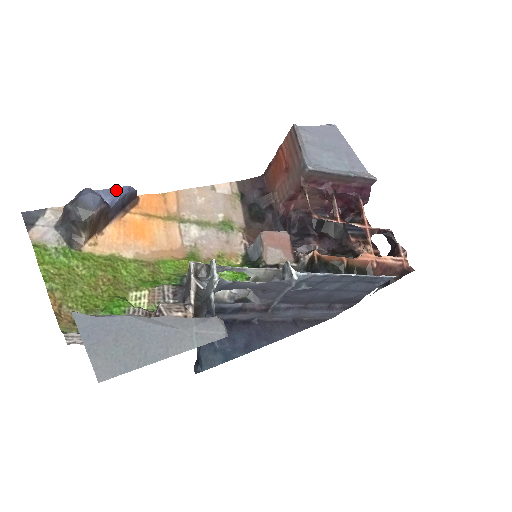
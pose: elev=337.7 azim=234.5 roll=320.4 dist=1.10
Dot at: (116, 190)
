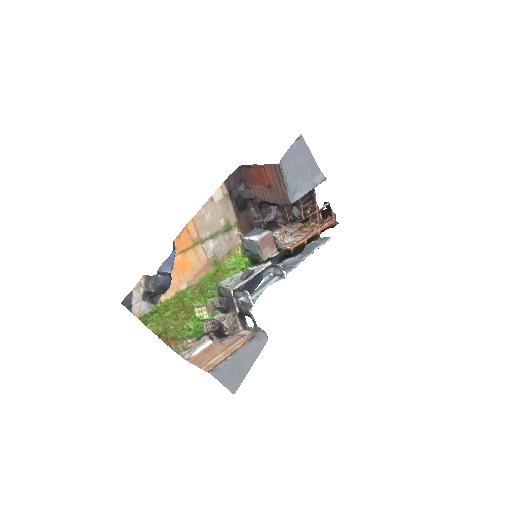
Dot at: (170, 259)
